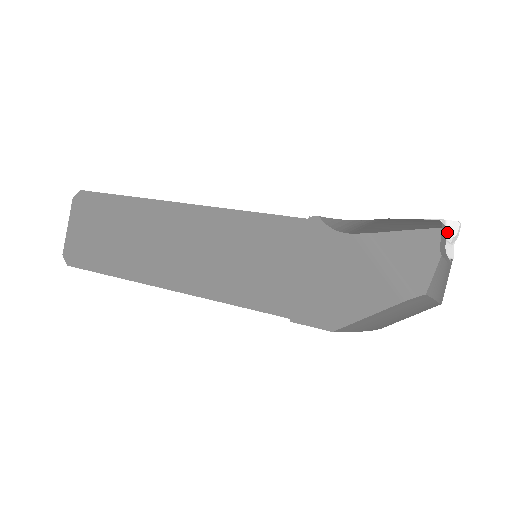
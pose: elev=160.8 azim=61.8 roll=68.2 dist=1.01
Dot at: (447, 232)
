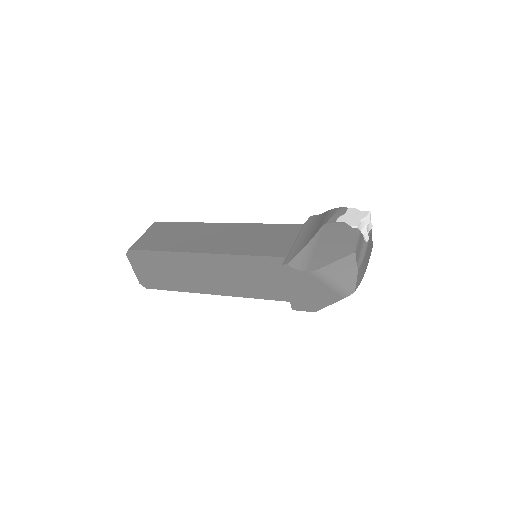
Dot at: (363, 226)
